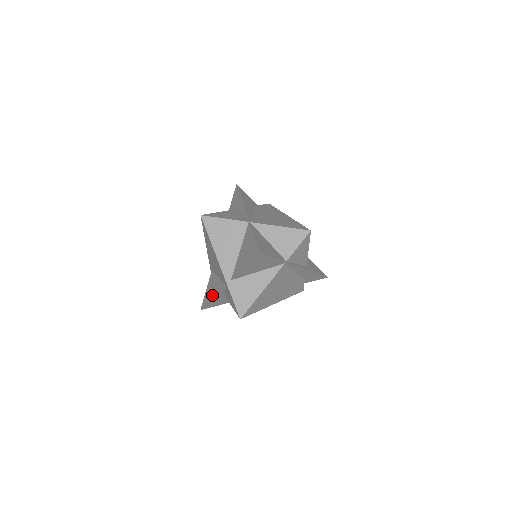
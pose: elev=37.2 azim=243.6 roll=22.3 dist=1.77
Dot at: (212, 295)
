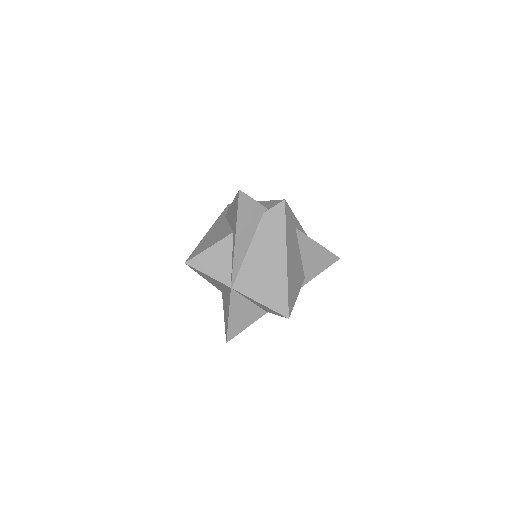
Dot at: occluded
